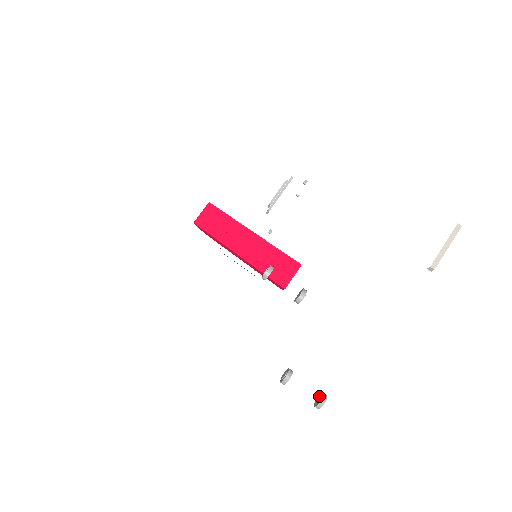
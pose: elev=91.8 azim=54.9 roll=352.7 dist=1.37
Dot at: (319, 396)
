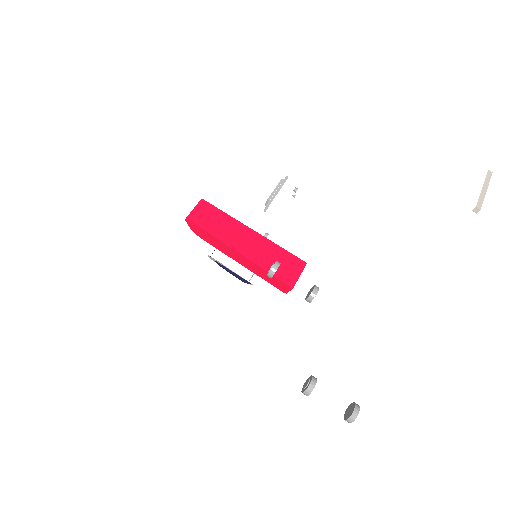
Dot at: (348, 408)
